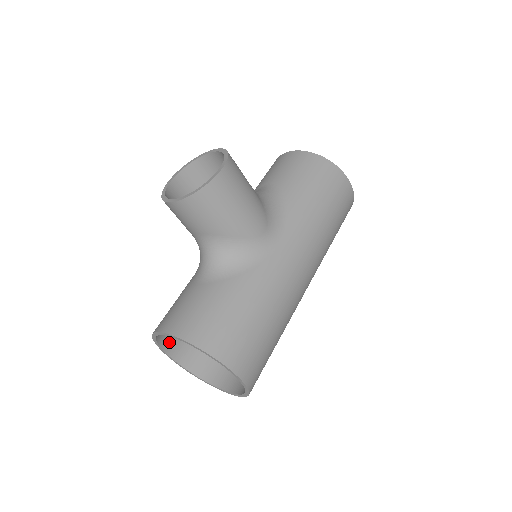
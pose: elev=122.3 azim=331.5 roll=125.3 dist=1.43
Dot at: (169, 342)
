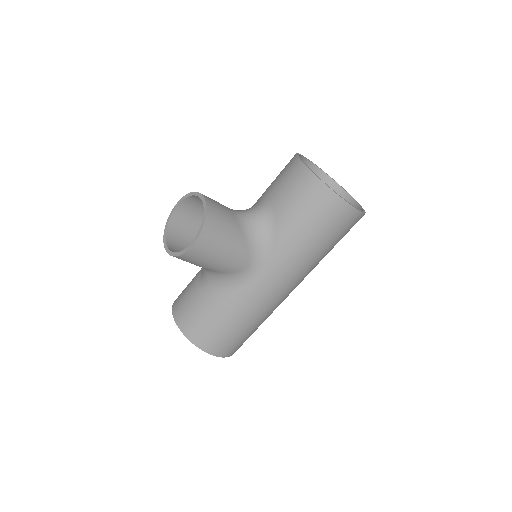
Dot at: occluded
